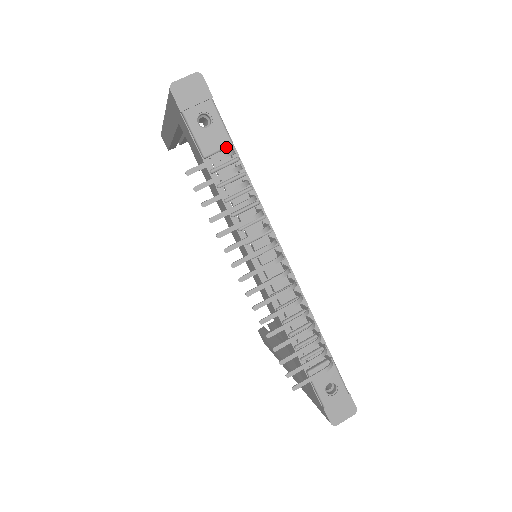
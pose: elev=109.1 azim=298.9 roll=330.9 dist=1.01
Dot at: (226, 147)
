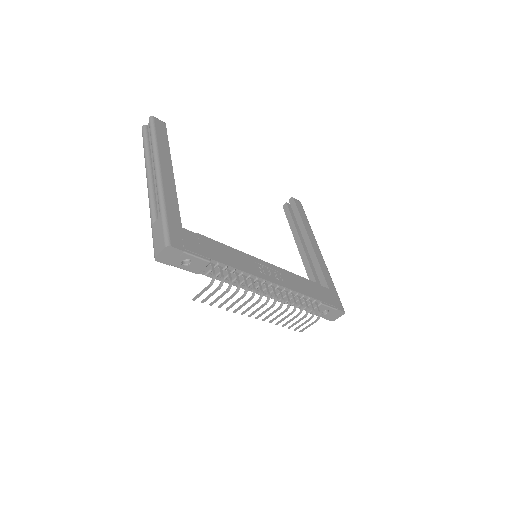
Dot at: (207, 265)
